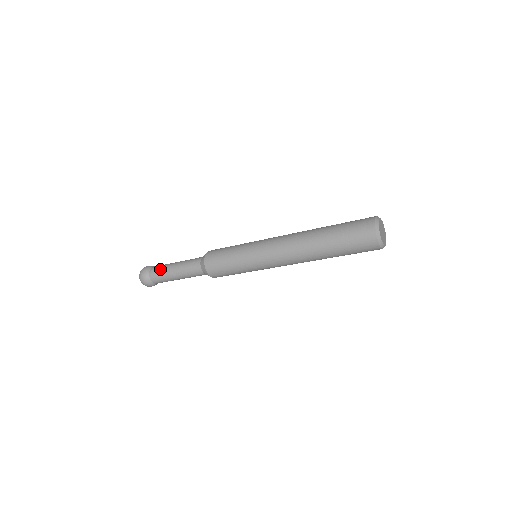
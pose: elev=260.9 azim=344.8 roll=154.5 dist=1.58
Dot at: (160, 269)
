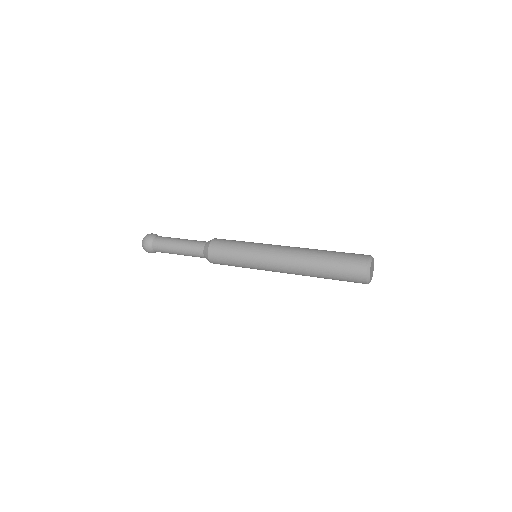
Dot at: (163, 243)
